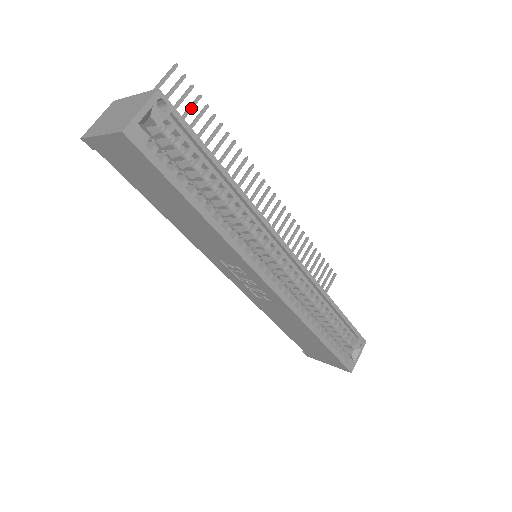
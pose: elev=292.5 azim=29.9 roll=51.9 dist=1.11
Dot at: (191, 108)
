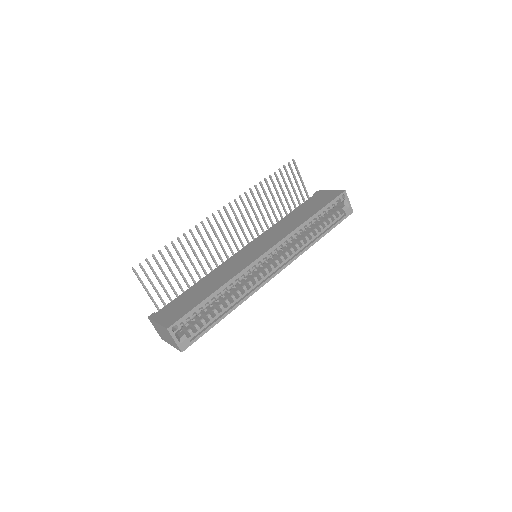
Dot at: (158, 264)
